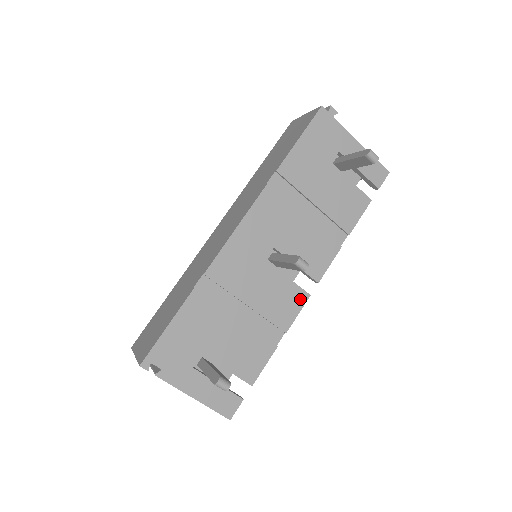
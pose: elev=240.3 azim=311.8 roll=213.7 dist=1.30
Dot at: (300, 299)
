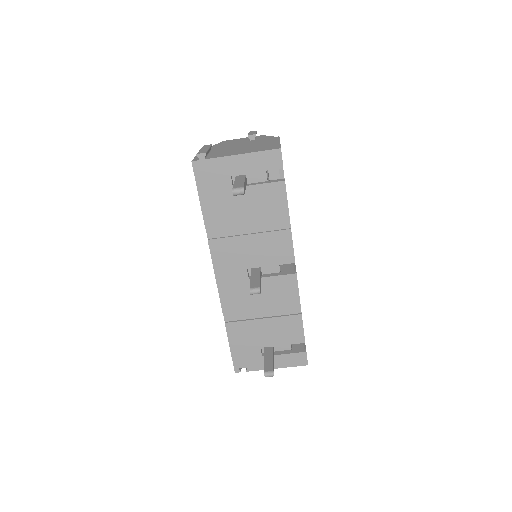
Dot at: (291, 281)
